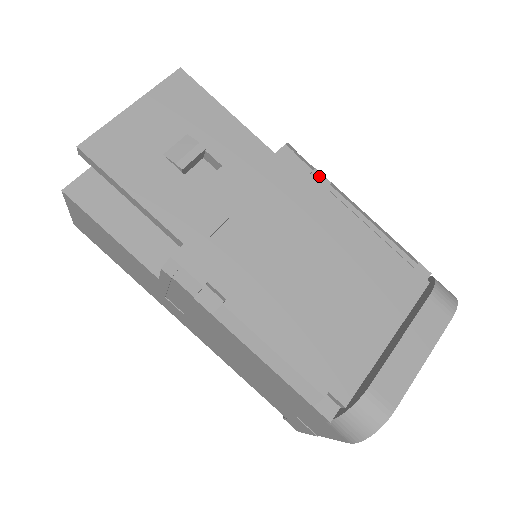
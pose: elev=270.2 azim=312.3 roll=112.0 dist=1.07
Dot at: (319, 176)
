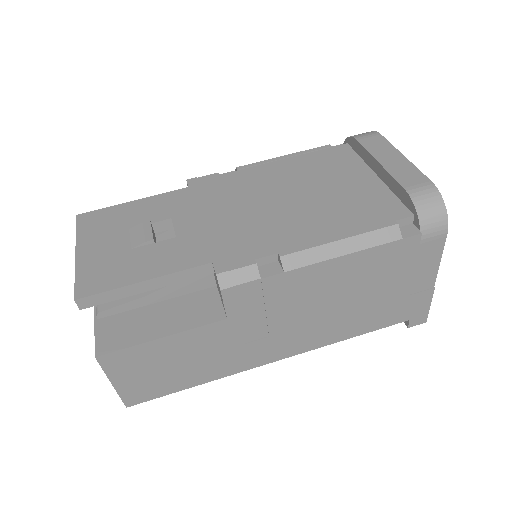
Dot at: occluded
